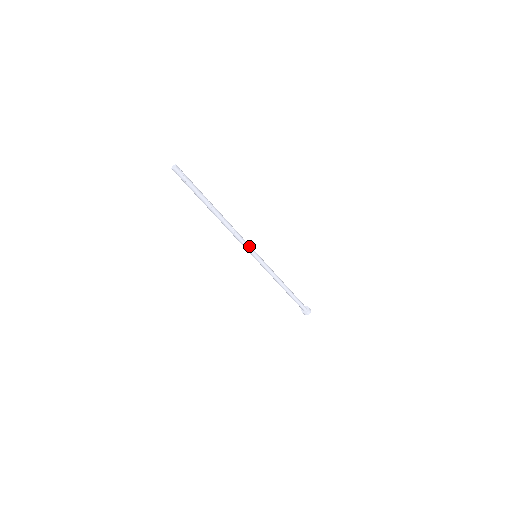
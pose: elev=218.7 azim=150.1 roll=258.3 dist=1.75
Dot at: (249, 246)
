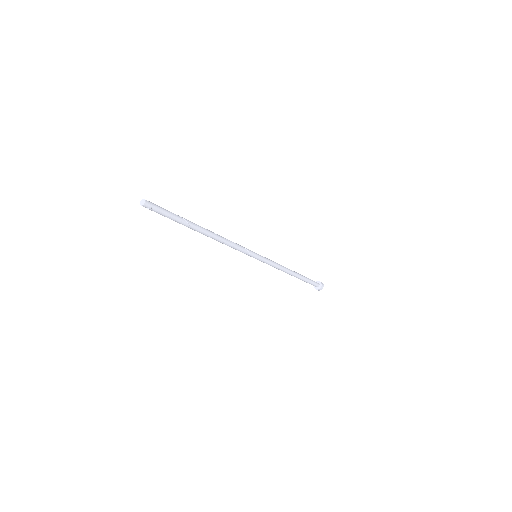
Dot at: (245, 252)
